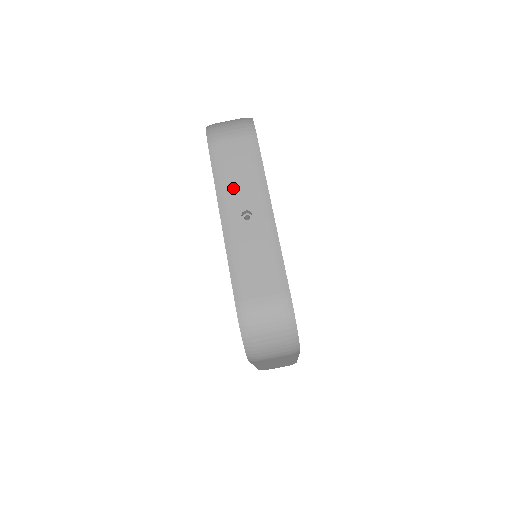
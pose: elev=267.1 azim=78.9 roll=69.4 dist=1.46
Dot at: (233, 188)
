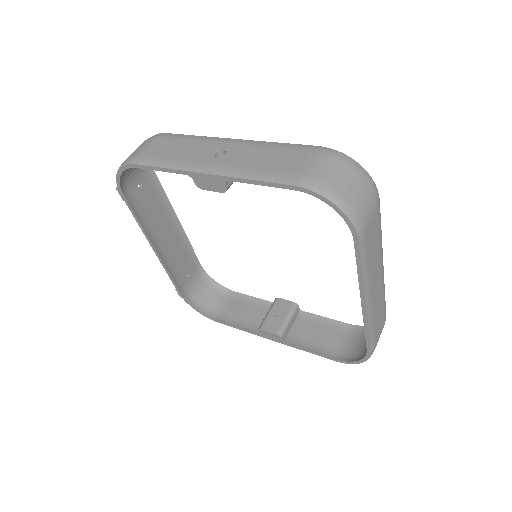
Dot at: (187, 156)
